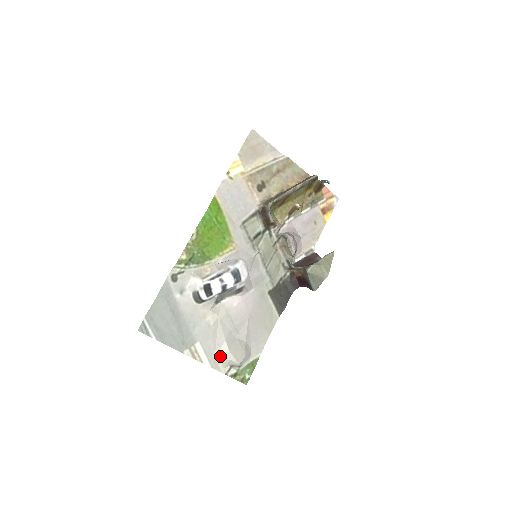
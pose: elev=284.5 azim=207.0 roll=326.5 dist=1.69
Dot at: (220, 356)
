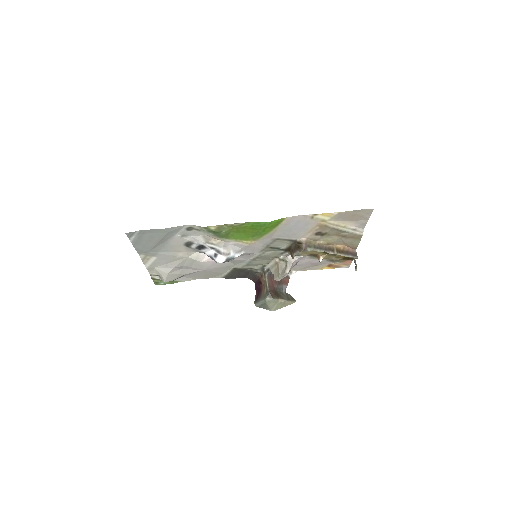
Dot at: (159, 270)
